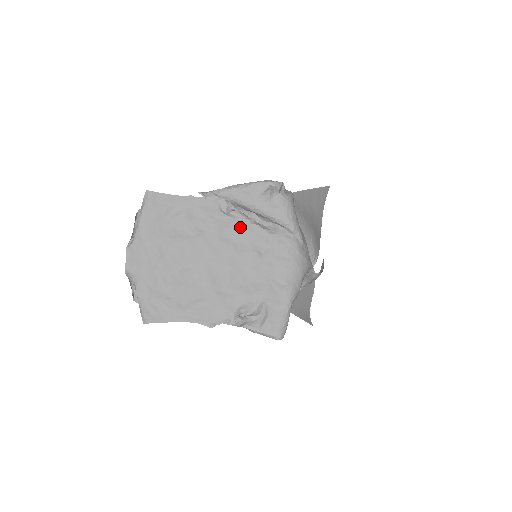
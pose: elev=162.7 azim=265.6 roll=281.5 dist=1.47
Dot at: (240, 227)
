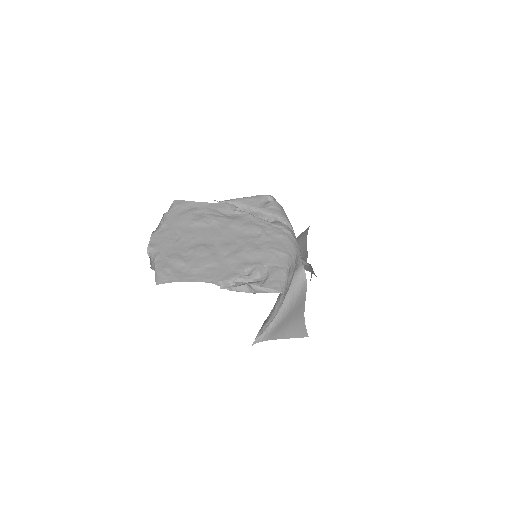
Dot at: (245, 219)
